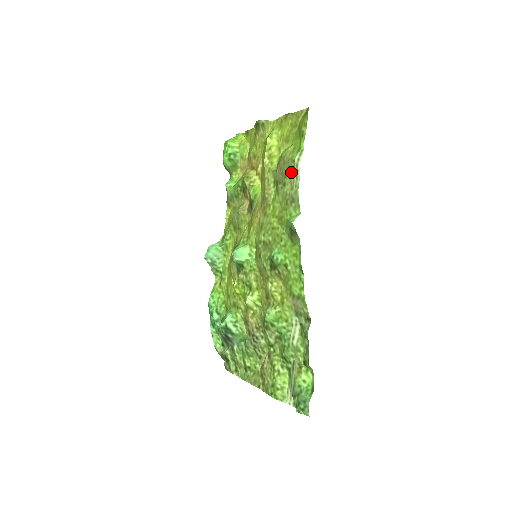
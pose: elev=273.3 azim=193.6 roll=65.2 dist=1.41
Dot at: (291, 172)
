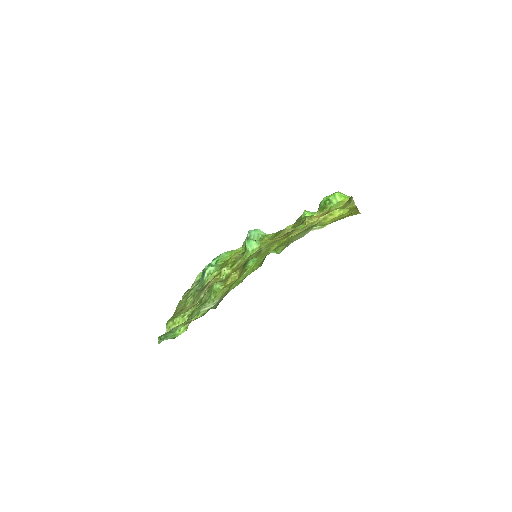
Dot at: (306, 231)
